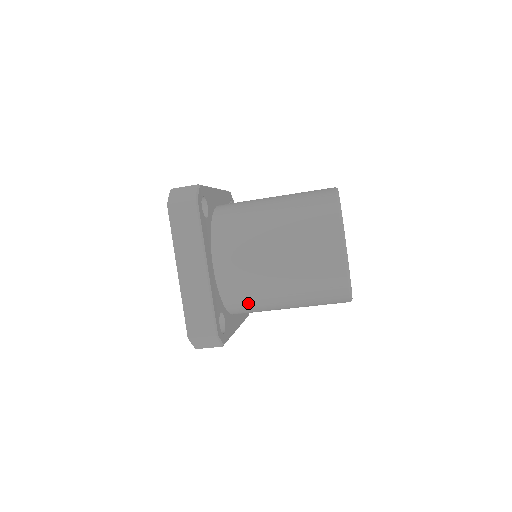
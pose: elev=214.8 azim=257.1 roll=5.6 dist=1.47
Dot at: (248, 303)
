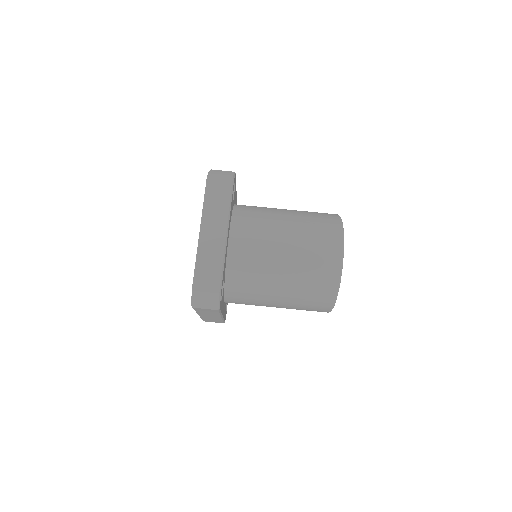
Dot at: (254, 211)
